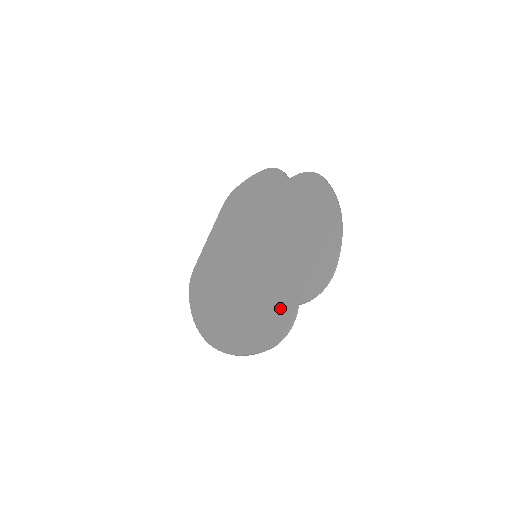
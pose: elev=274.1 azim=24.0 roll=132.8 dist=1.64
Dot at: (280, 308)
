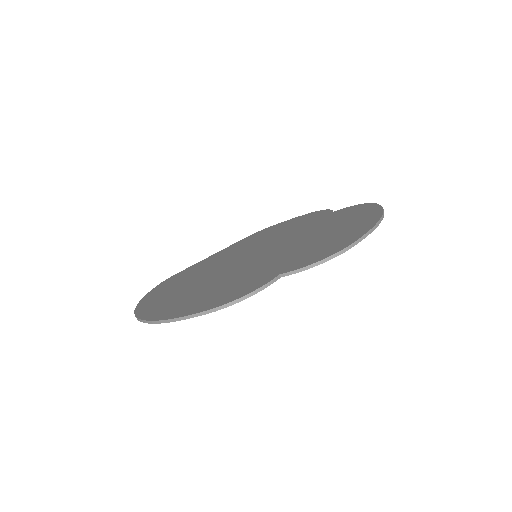
Dot at: (254, 279)
